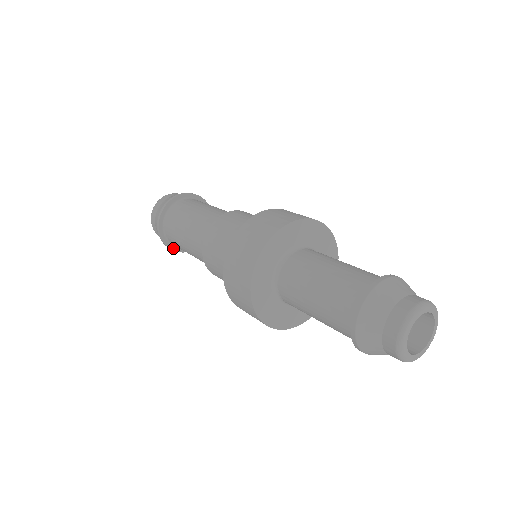
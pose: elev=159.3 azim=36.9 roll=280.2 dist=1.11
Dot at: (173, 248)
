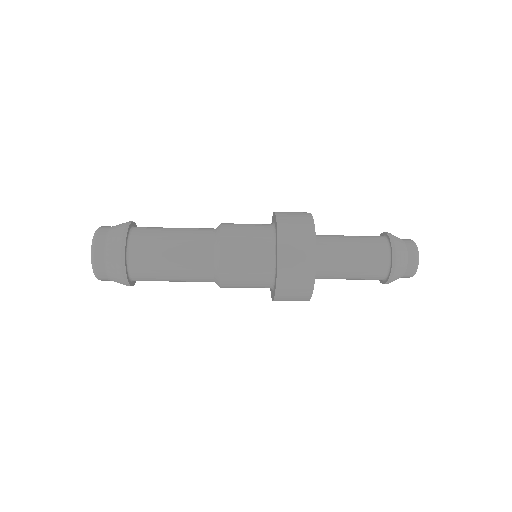
Dot at: (126, 244)
